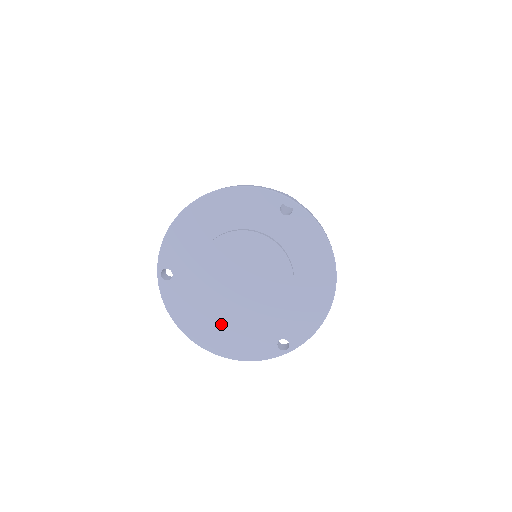
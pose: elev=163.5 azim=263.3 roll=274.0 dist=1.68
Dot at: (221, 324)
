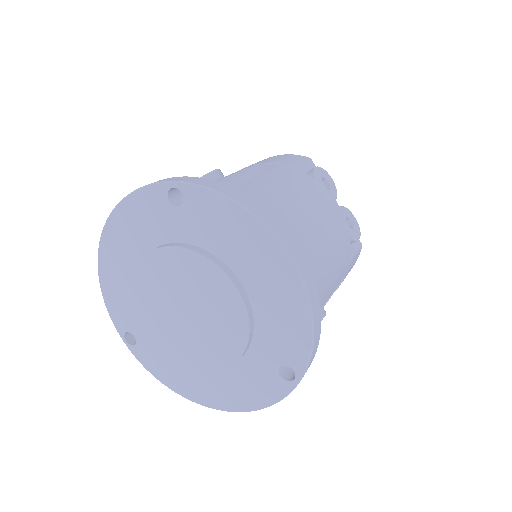
Dot at: (209, 373)
